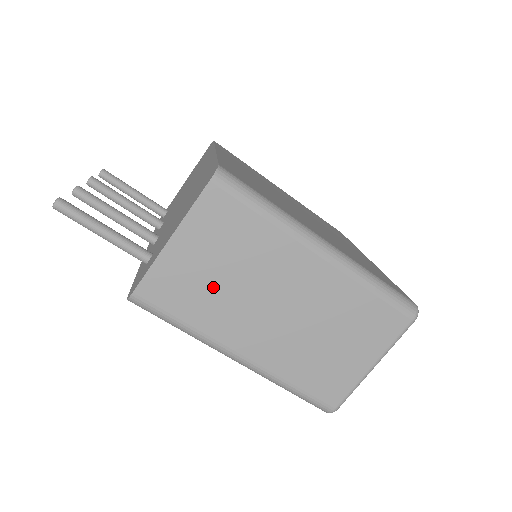
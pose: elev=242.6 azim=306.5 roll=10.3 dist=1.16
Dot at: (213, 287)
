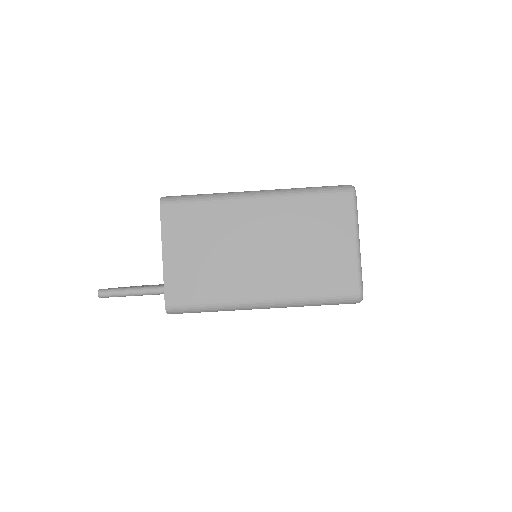
Dot at: (208, 266)
